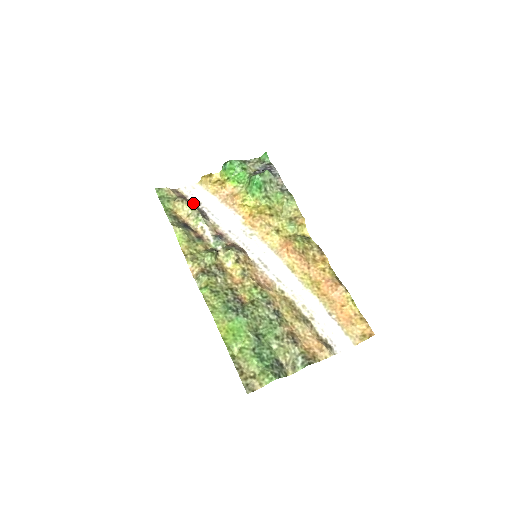
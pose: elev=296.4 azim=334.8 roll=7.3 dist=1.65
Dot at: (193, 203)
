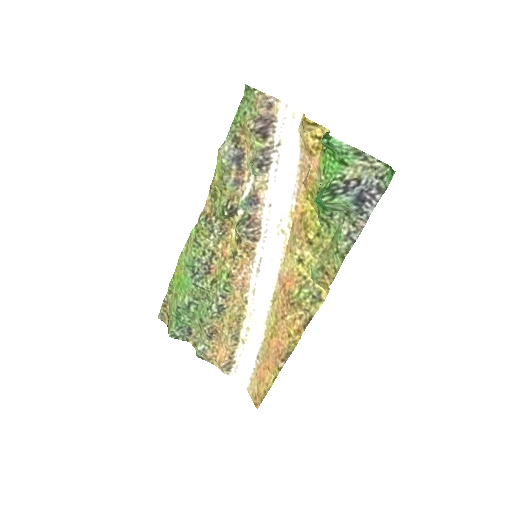
Dot at: (273, 136)
